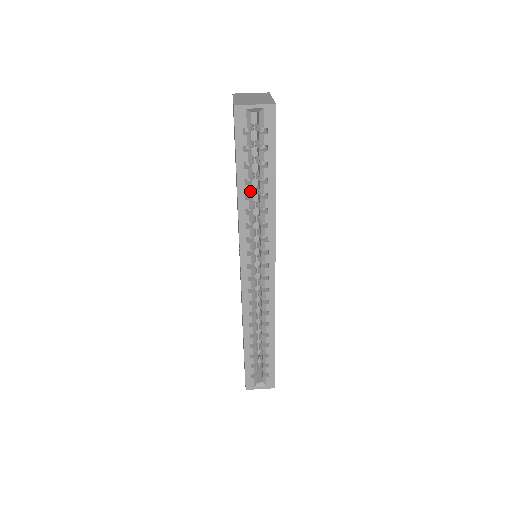
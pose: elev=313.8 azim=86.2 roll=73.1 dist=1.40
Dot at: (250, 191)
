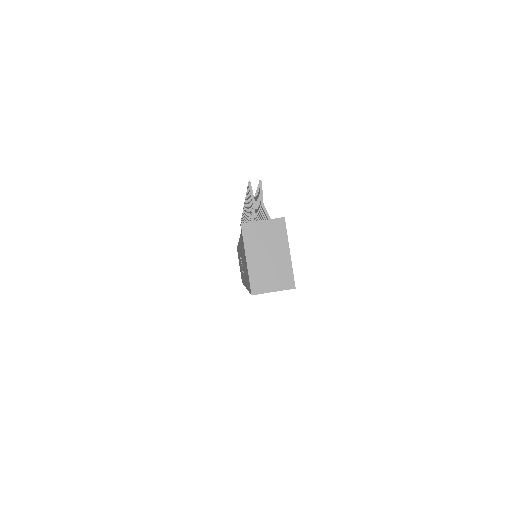
Dot at: occluded
